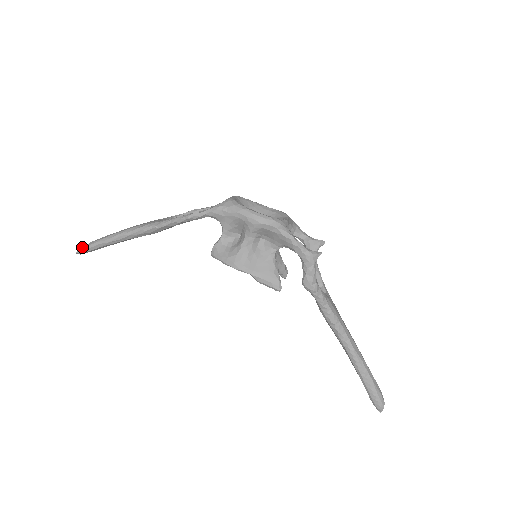
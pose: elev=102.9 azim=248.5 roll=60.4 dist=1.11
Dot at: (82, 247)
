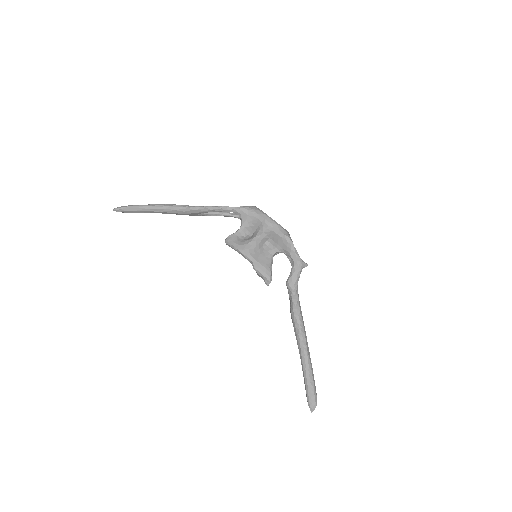
Dot at: (121, 206)
